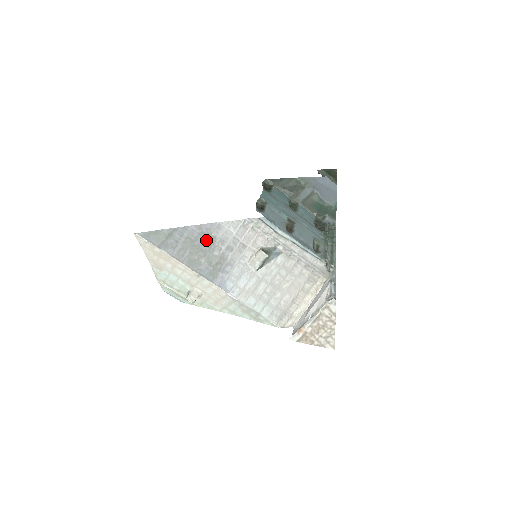
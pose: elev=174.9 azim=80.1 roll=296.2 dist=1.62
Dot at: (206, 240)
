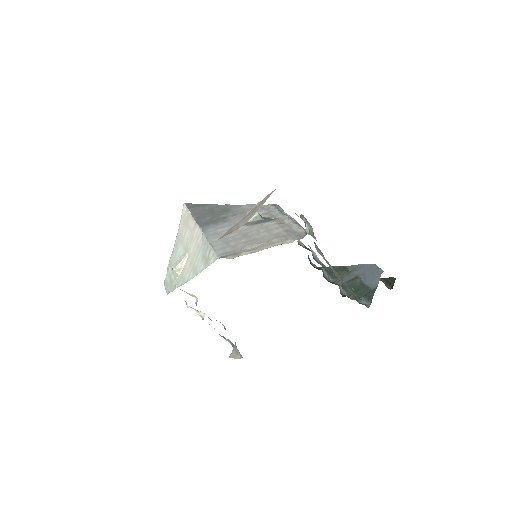
Dot at: (223, 211)
